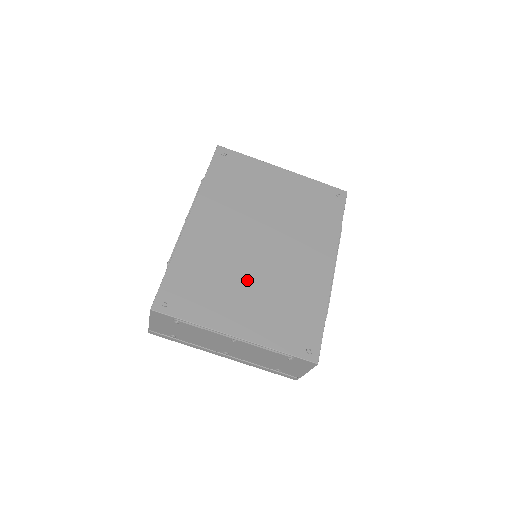
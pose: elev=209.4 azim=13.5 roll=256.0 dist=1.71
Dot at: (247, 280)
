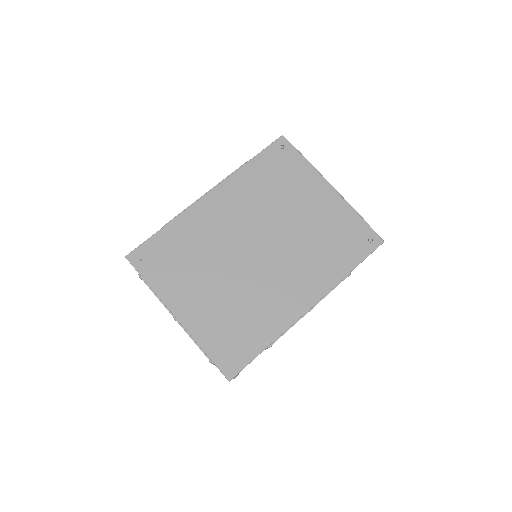
Dot at: (220, 275)
